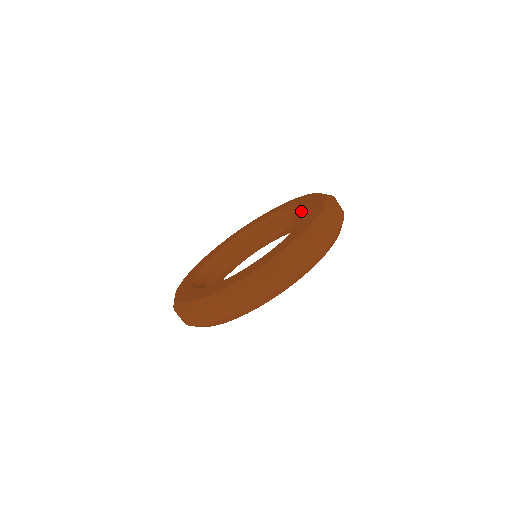
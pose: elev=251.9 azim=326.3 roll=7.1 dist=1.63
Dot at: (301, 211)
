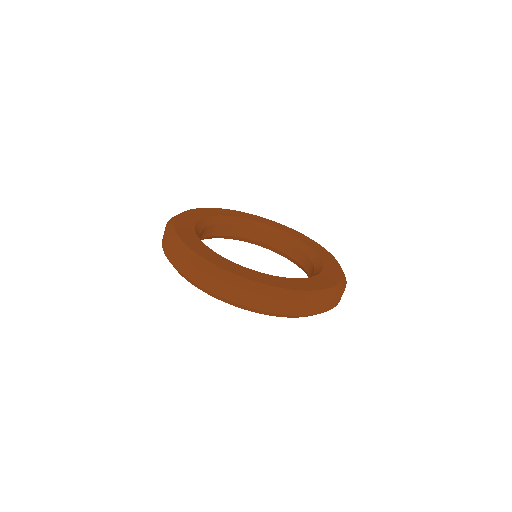
Dot at: (313, 275)
